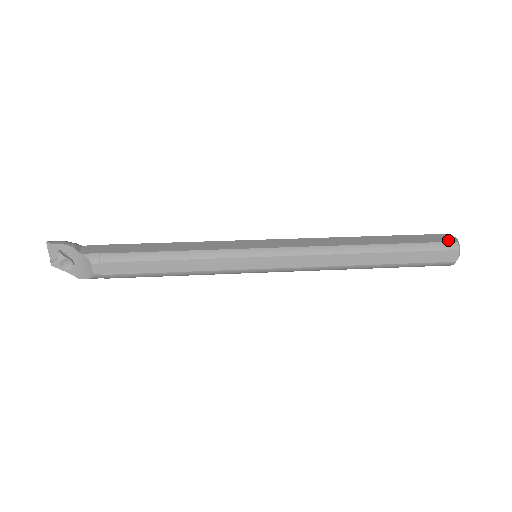
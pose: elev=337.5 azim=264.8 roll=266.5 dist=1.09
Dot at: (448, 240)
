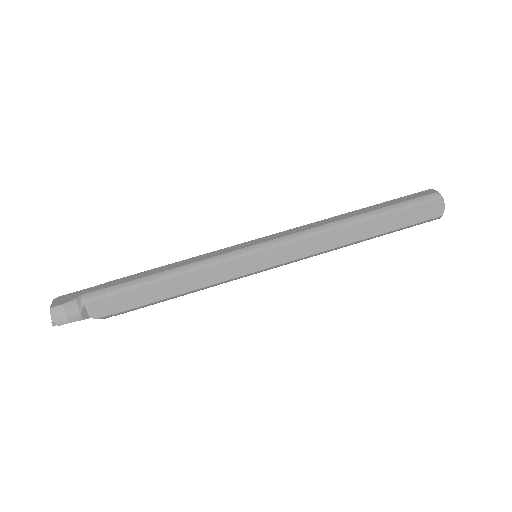
Dot at: (435, 215)
